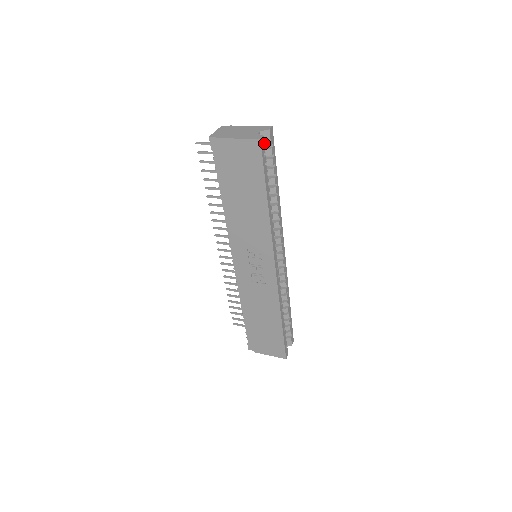
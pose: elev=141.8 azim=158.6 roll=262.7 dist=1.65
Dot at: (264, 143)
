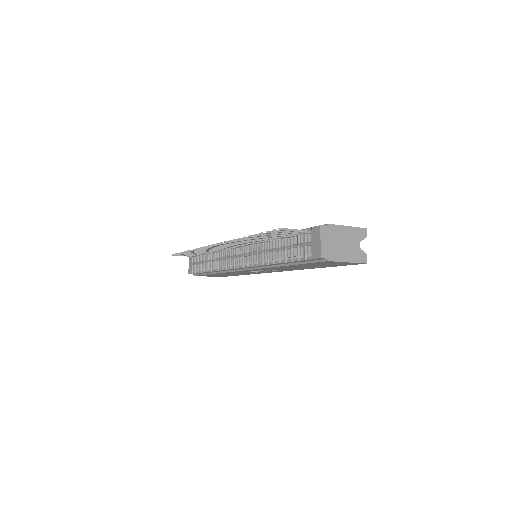
Dot at: occluded
